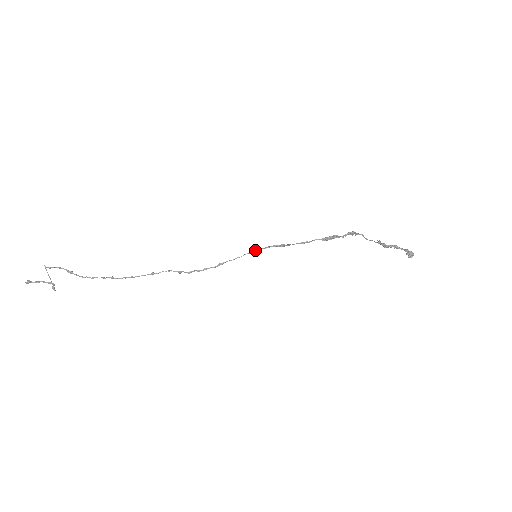
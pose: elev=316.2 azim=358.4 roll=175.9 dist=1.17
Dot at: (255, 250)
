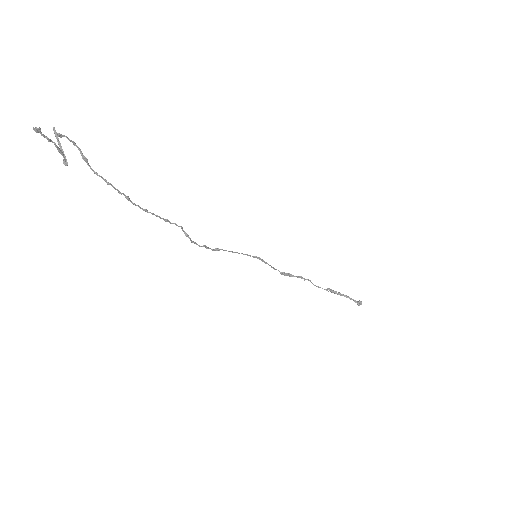
Dot at: occluded
